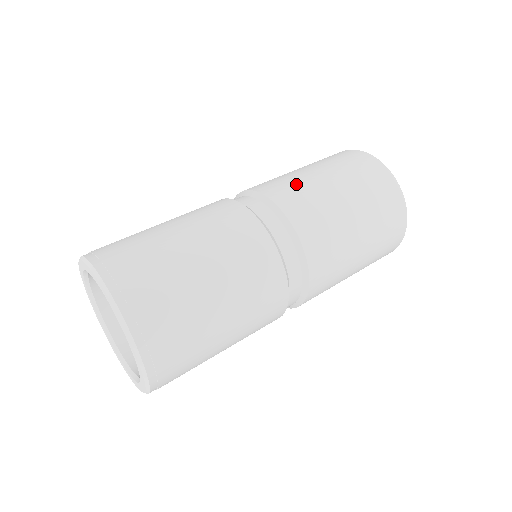
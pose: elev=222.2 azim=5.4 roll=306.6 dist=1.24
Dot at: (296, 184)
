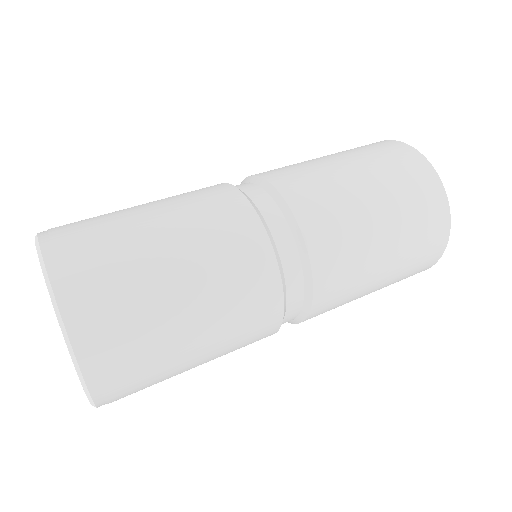
Dot at: (301, 167)
